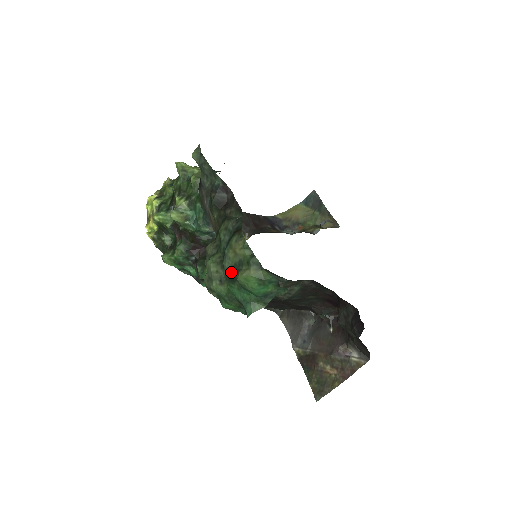
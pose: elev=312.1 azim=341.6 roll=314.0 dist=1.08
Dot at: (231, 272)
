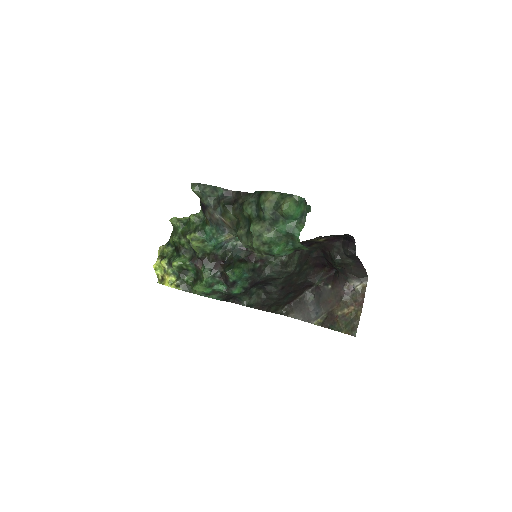
Dot at: (273, 215)
